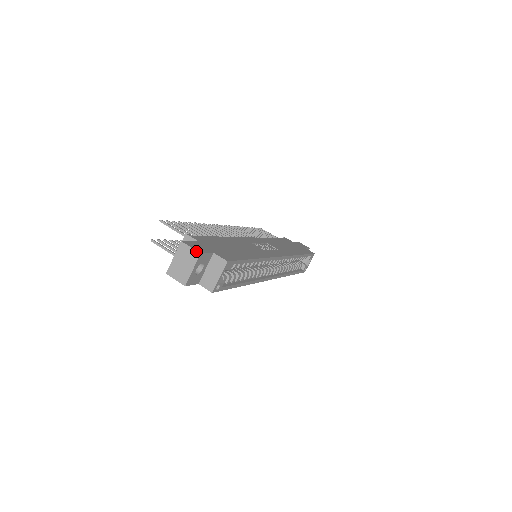
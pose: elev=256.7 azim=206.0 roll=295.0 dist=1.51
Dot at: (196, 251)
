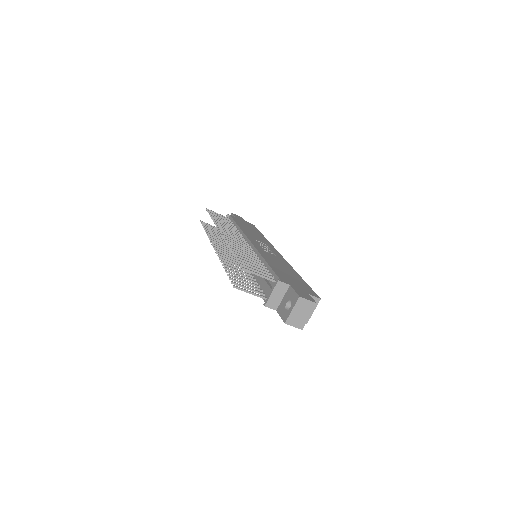
Dot at: (313, 302)
